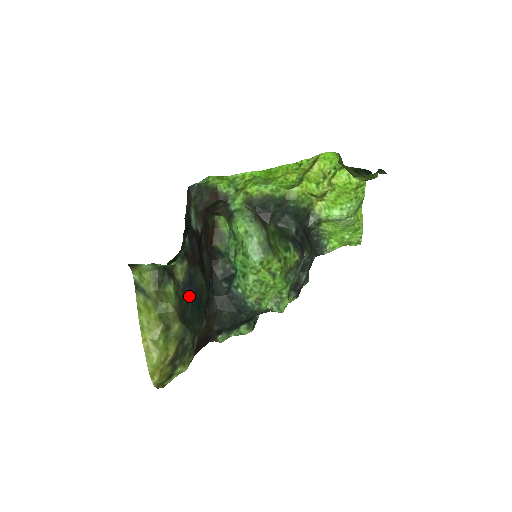
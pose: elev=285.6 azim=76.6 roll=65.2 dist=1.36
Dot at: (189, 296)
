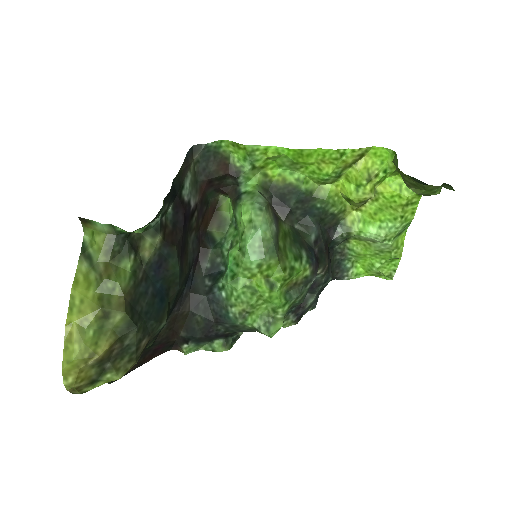
Dot at: (152, 282)
